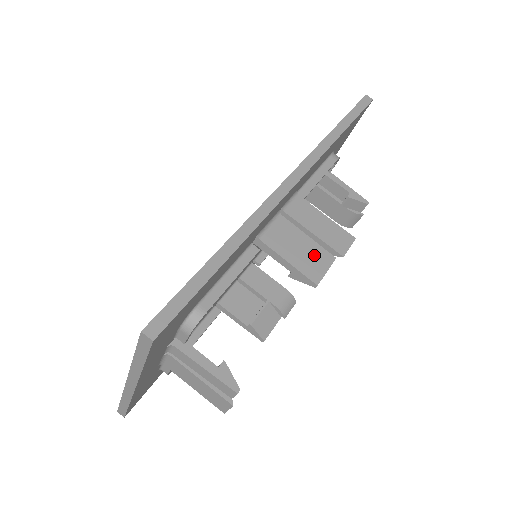
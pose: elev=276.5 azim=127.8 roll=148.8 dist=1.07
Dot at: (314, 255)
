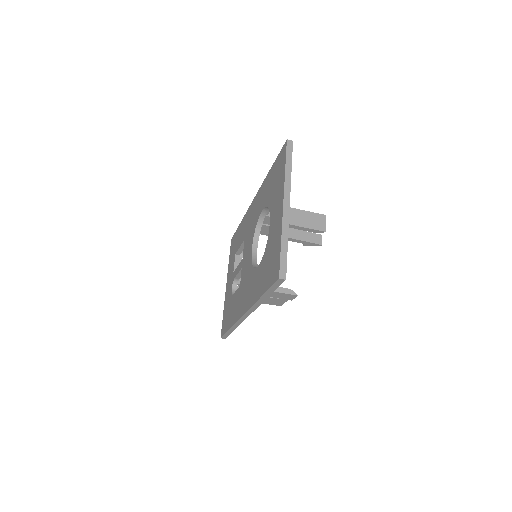
Dot at: (276, 301)
